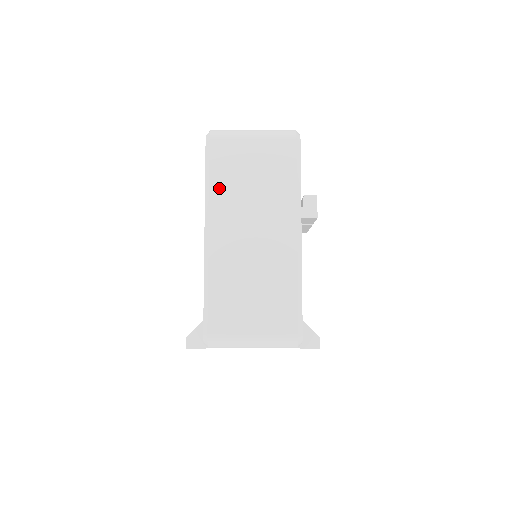
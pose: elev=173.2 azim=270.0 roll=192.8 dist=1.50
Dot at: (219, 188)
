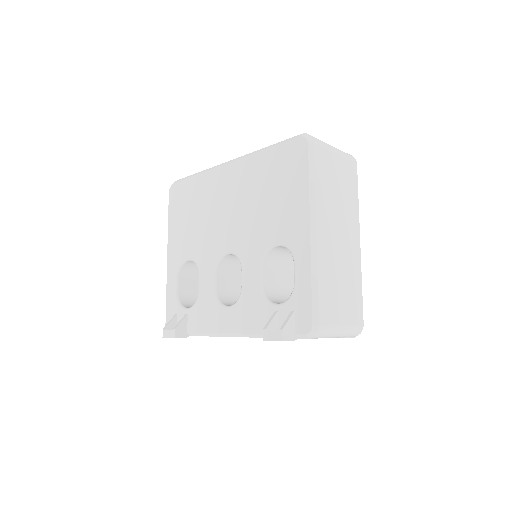
Dot at: (321, 189)
